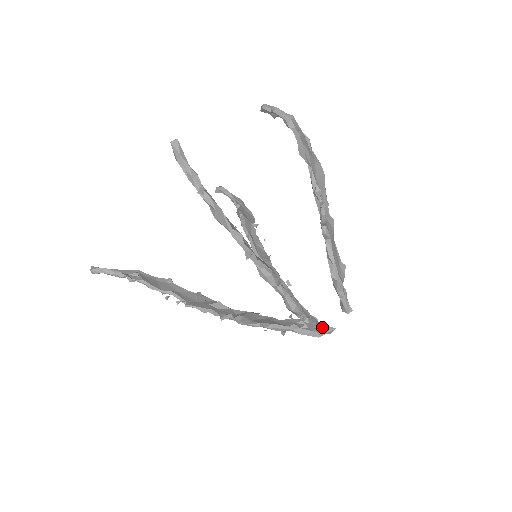
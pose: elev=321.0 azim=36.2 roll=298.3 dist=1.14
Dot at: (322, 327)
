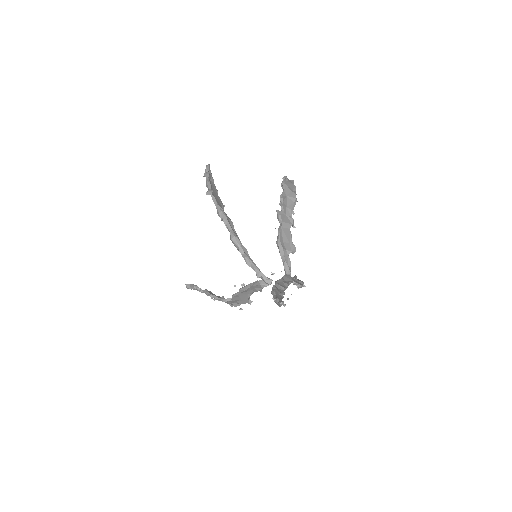
Dot at: (260, 272)
